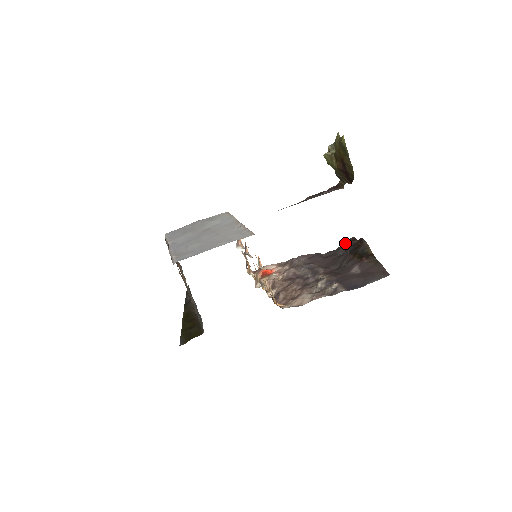
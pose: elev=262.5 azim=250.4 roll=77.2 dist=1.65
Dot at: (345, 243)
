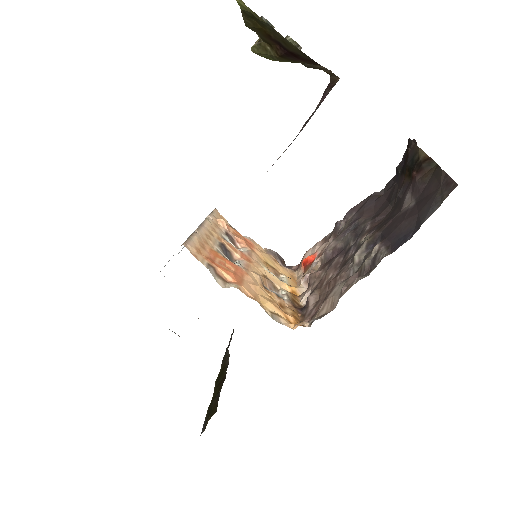
Dot at: occluded
